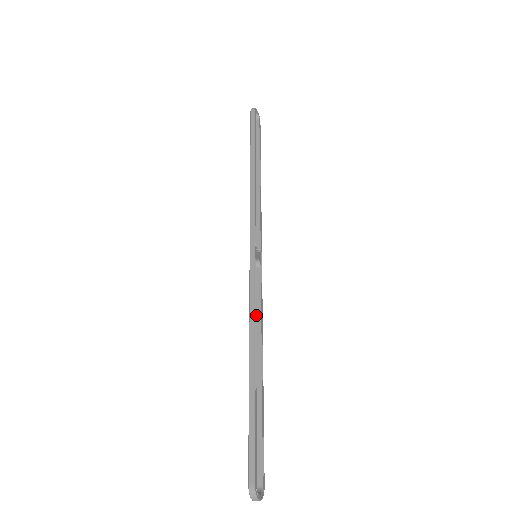
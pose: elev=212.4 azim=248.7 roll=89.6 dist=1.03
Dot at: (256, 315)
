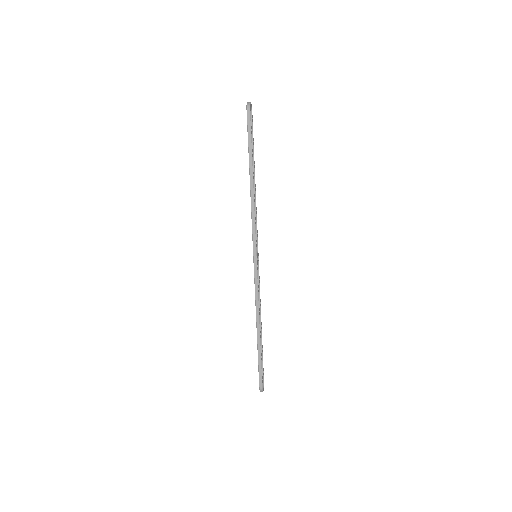
Dot at: occluded
